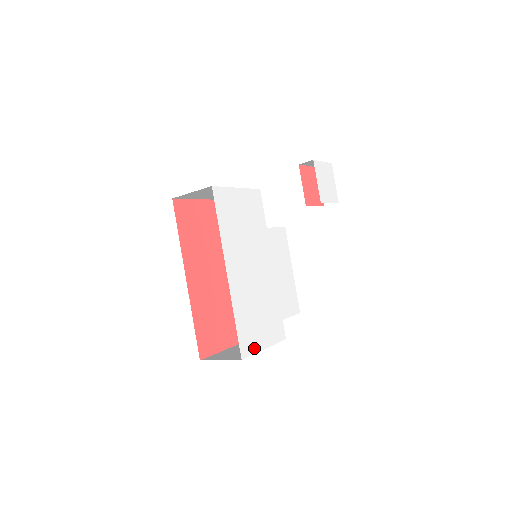
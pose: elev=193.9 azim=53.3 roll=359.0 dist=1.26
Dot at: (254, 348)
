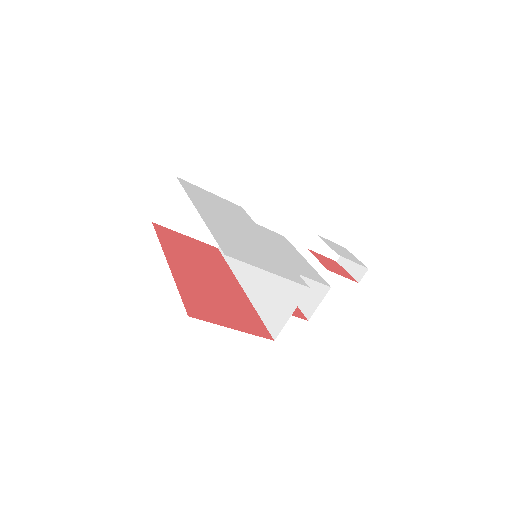
Dot at: (247, 261)
